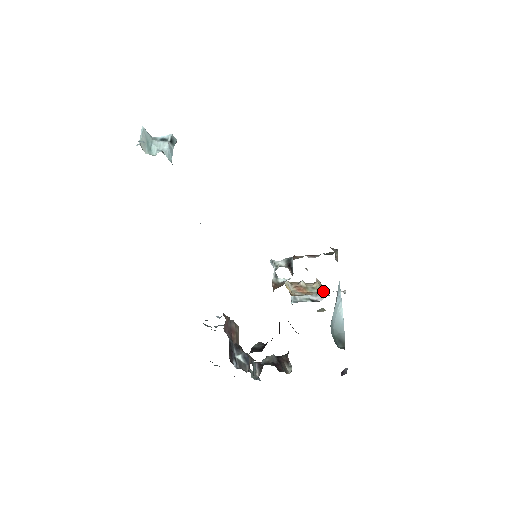
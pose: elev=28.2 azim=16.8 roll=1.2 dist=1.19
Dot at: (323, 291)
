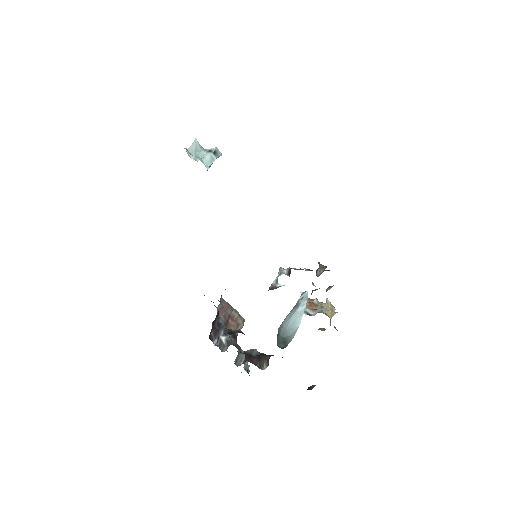
Dot at: (330, 312)
